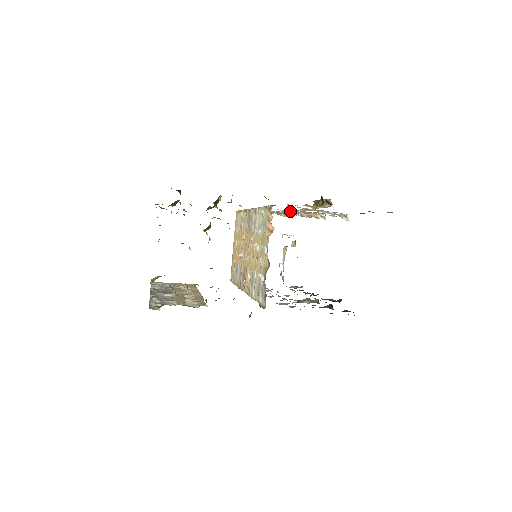
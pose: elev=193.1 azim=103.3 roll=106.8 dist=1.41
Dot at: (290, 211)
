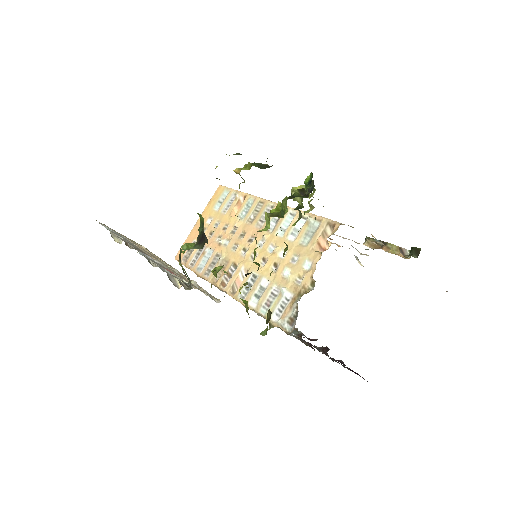
Dot at: occluded
